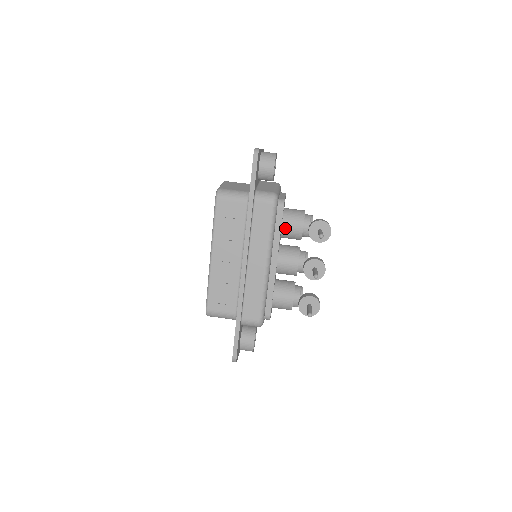
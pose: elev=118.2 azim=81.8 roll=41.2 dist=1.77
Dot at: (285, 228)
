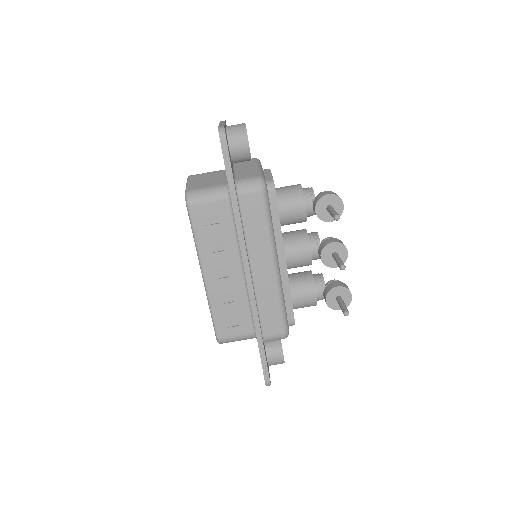
Dot at: (284, 215)
